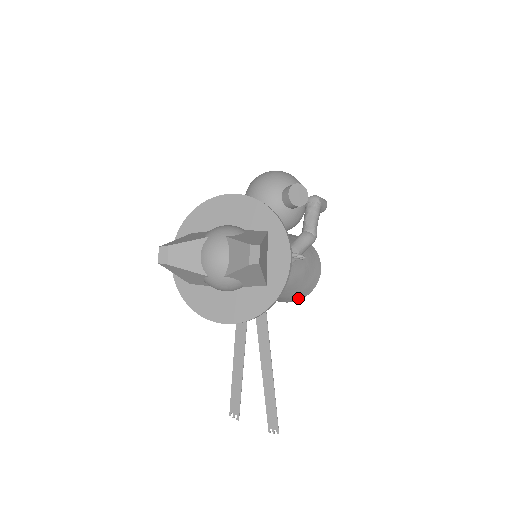
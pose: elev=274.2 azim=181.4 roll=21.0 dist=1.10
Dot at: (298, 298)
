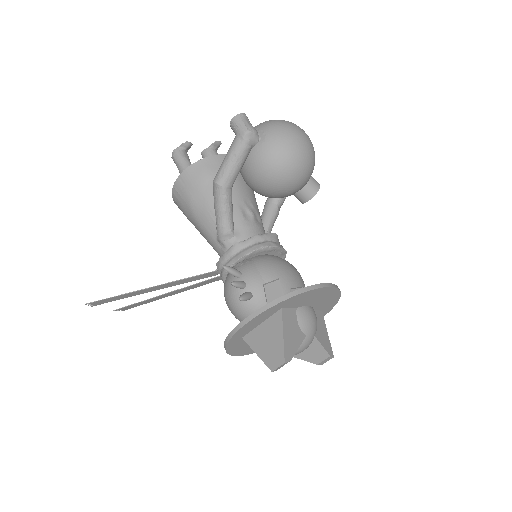
Dot at: occluded
